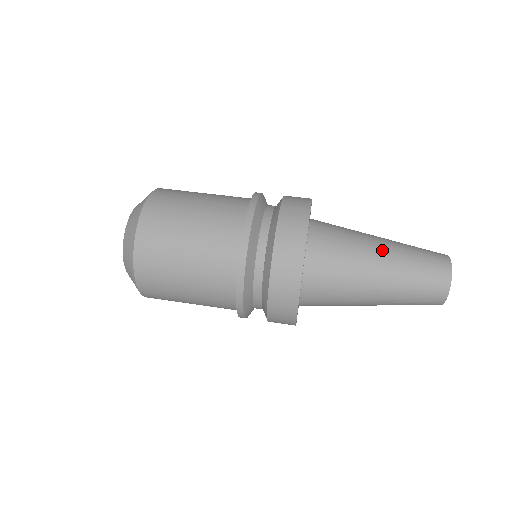
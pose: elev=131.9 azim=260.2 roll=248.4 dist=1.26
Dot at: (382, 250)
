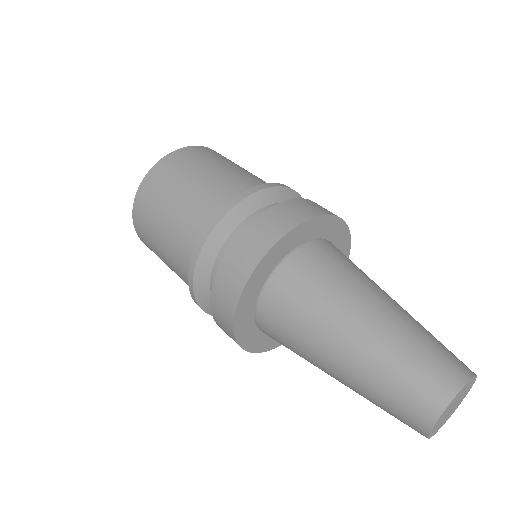
Dot at: (368, 316)
